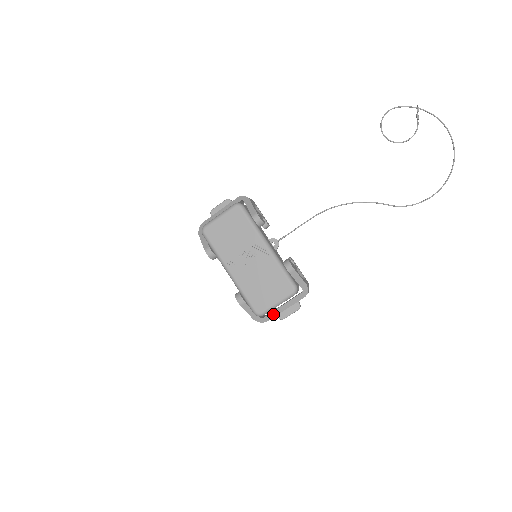
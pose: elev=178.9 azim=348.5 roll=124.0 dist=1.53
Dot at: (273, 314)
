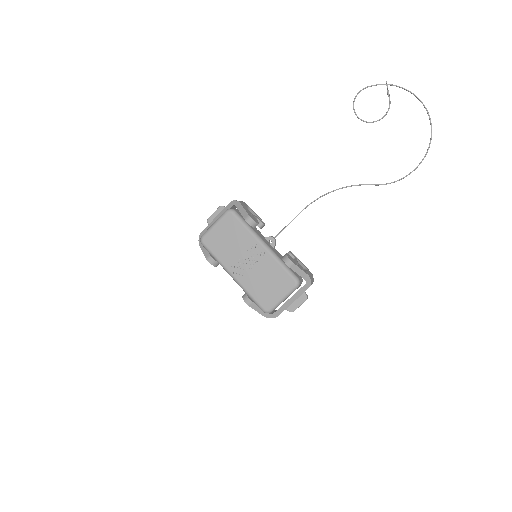
Dot at: (282, 309)
